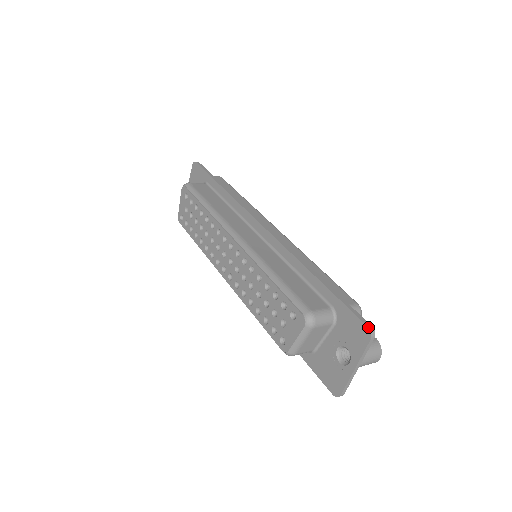
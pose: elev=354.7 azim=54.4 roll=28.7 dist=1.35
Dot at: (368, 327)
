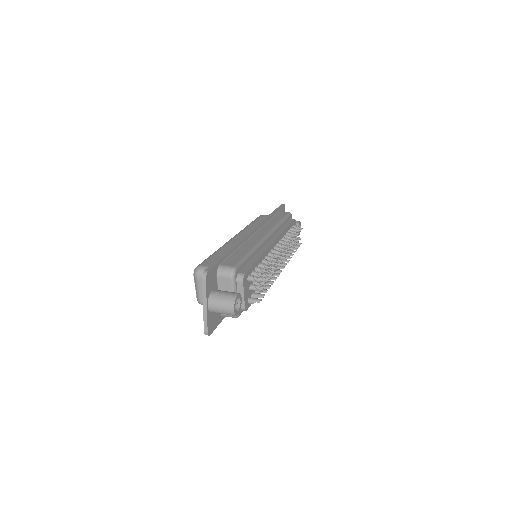
Dot at: (204, 270)
